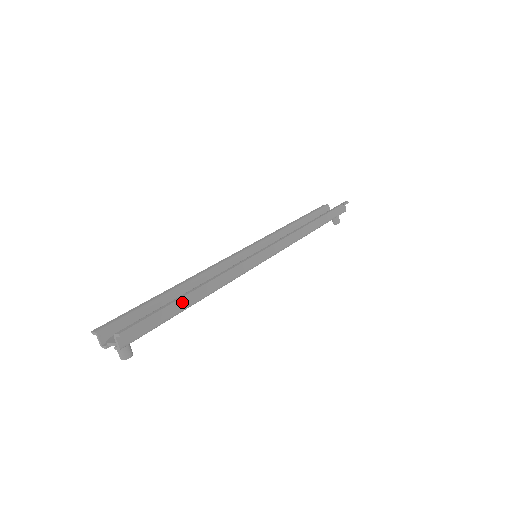
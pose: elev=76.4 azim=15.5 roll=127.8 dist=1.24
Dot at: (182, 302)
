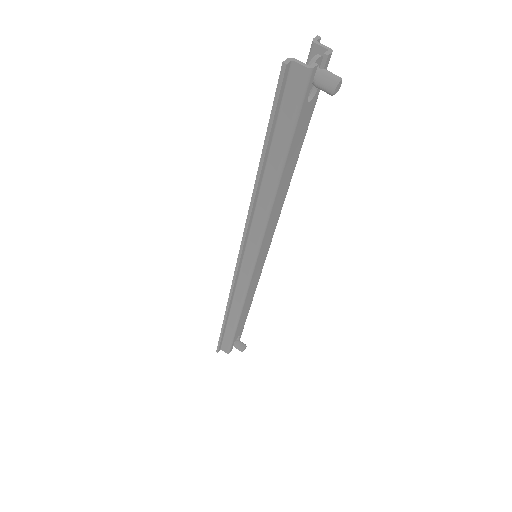
Dot at: occluded
